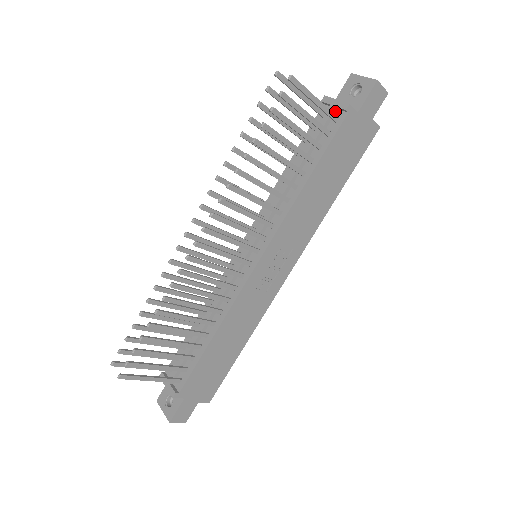
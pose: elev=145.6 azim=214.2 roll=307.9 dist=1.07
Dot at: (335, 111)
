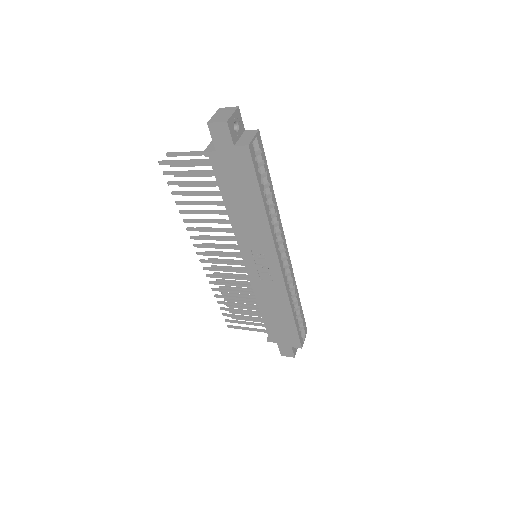
Dot at: occluded
